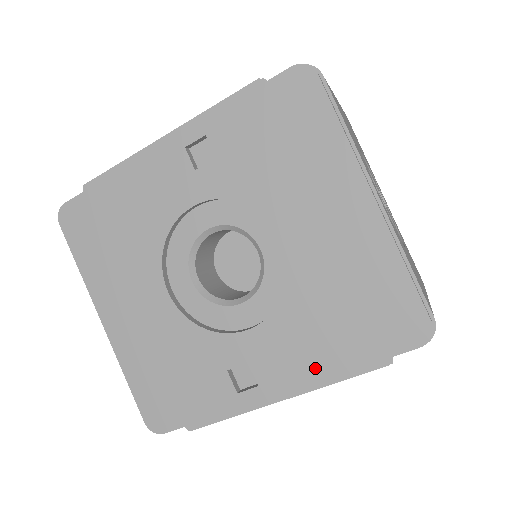
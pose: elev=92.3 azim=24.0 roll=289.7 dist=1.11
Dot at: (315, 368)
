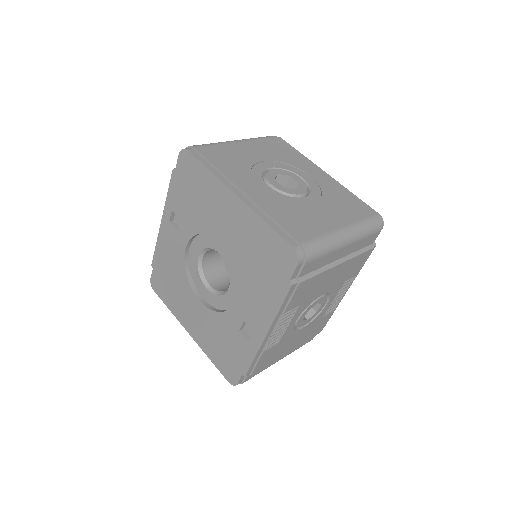
Dot at: (267, 307)
